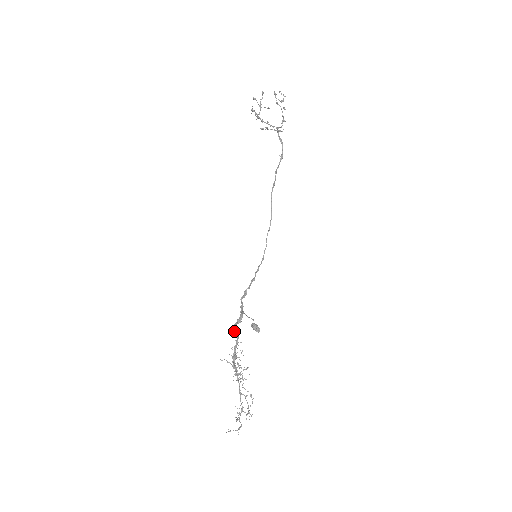
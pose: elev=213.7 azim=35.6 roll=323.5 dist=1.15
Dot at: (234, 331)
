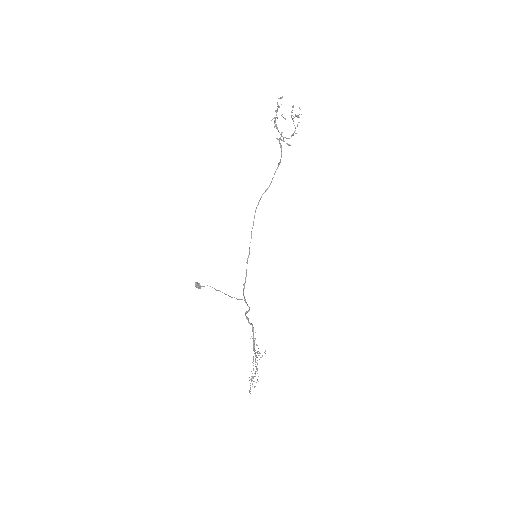
Dot at: (250, 324)
